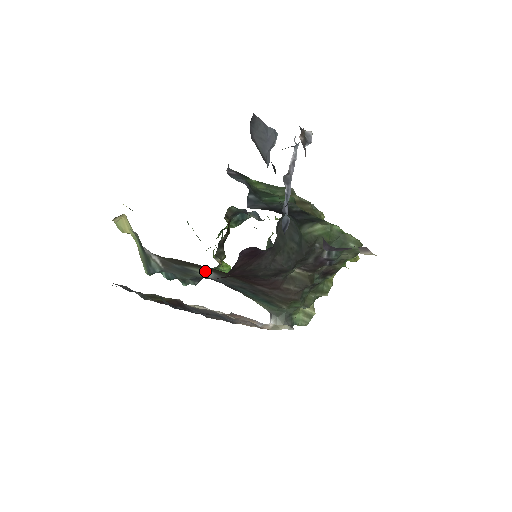
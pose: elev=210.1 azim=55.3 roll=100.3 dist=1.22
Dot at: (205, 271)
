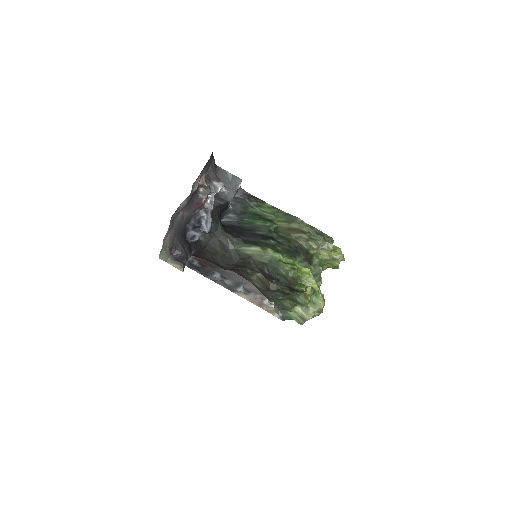
Dot at: occluded
